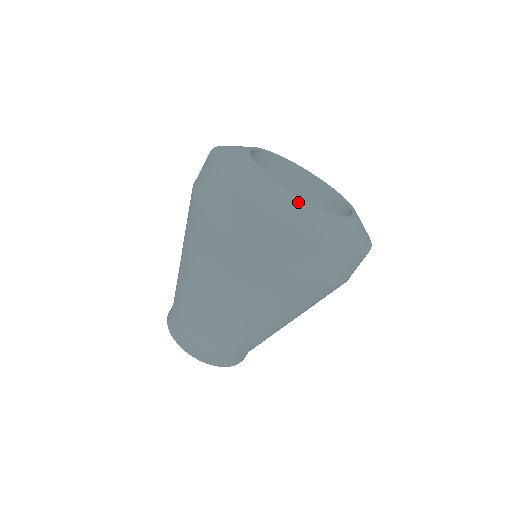
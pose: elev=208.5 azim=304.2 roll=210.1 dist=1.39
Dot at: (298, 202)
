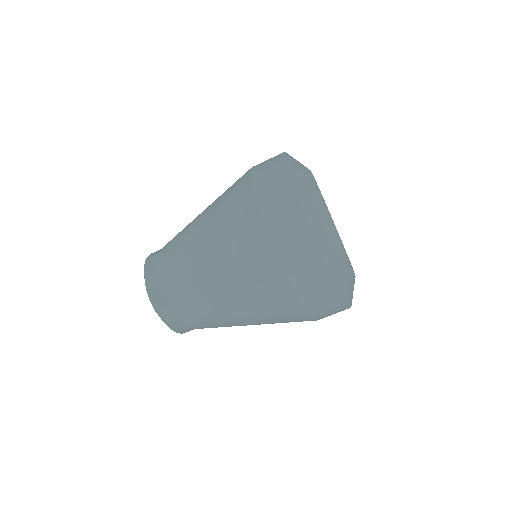
Dot at: (345, 263)
